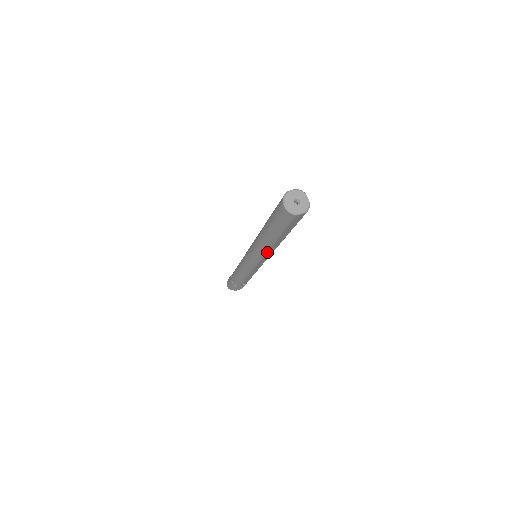
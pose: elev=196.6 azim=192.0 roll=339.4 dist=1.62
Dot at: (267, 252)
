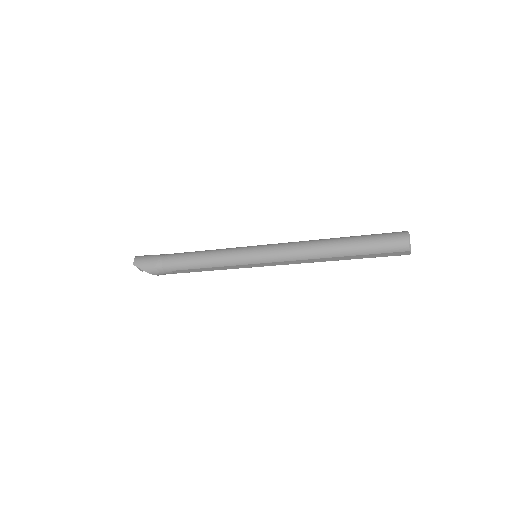
Dot at: (303, 259)
